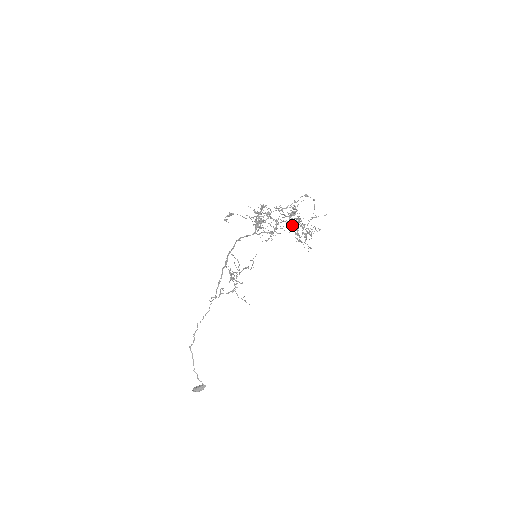
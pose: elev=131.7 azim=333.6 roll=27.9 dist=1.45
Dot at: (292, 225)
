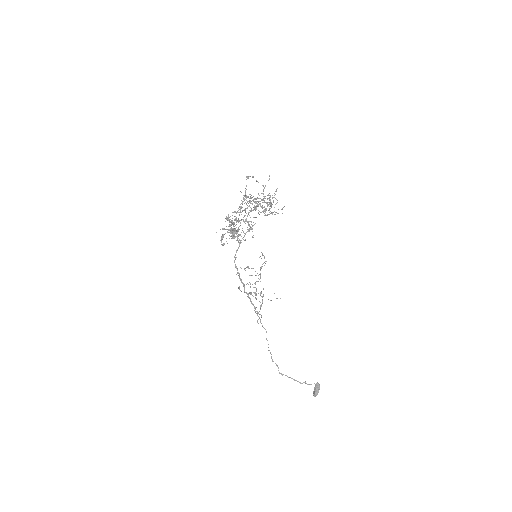
Dot at: occluded
